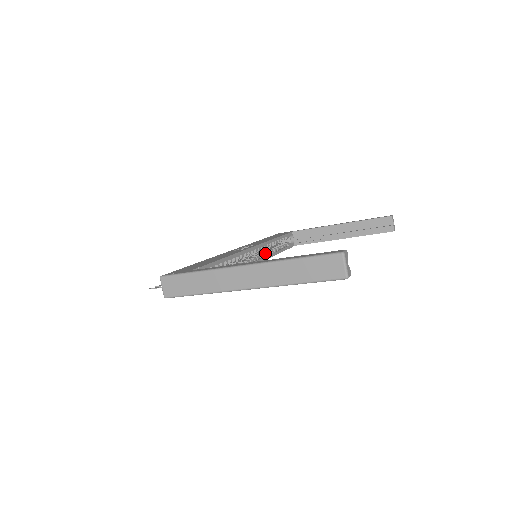
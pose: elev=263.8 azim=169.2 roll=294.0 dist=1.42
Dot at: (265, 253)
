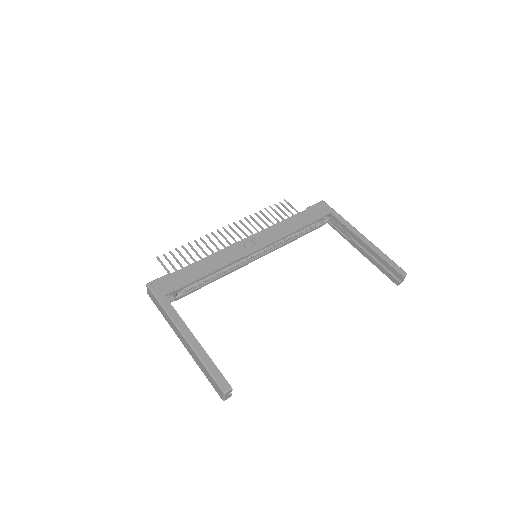
Dot at: (275, 245)
